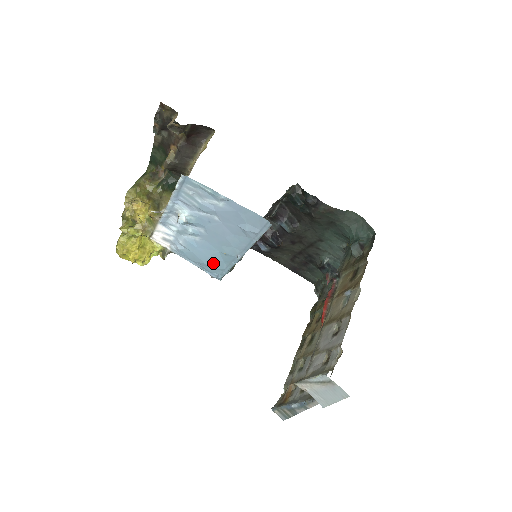
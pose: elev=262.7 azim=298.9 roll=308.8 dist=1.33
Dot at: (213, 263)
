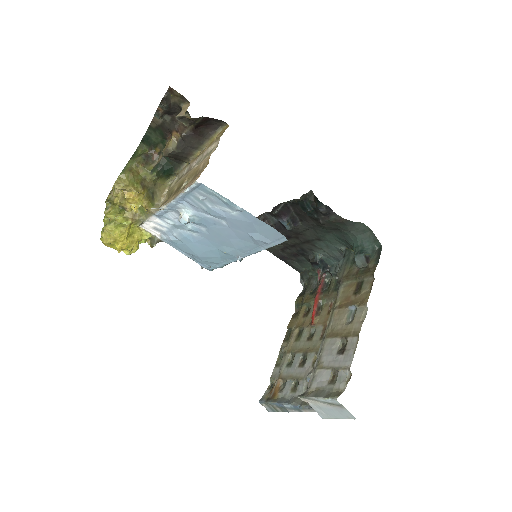
Dot at: (207, 257)
